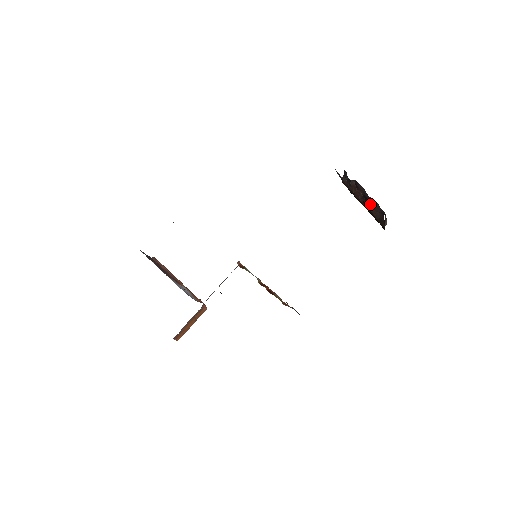
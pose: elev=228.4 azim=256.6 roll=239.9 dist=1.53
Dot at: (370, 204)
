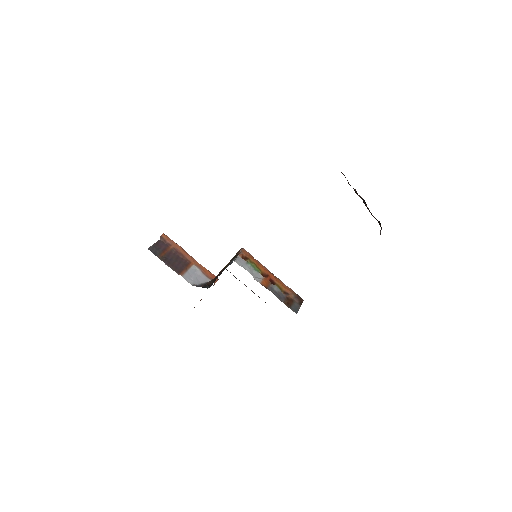
Dot at: (368, 208)
